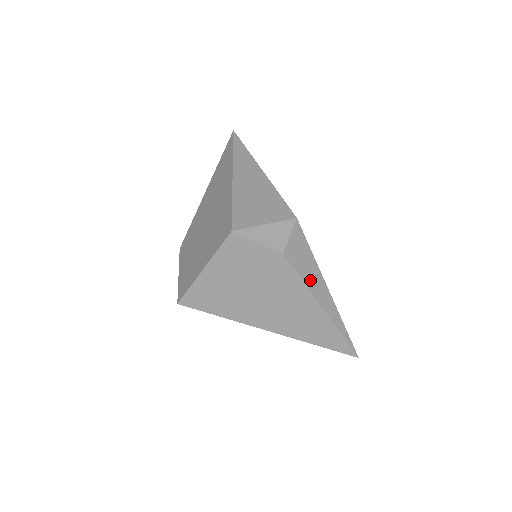
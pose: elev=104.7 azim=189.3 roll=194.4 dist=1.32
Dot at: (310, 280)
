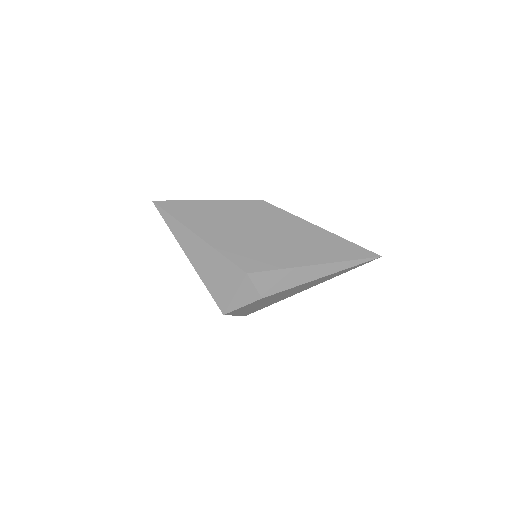
Dot at: (295, 281)
